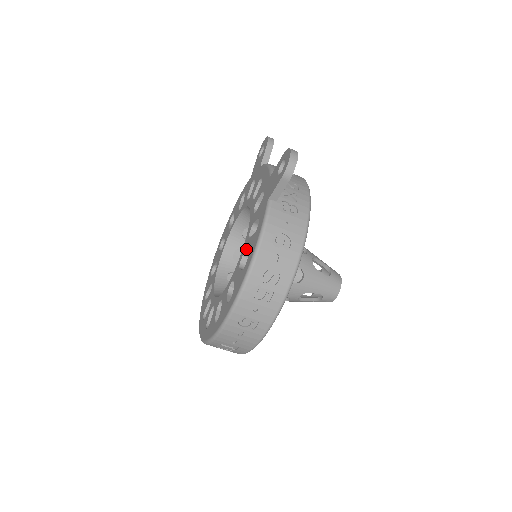
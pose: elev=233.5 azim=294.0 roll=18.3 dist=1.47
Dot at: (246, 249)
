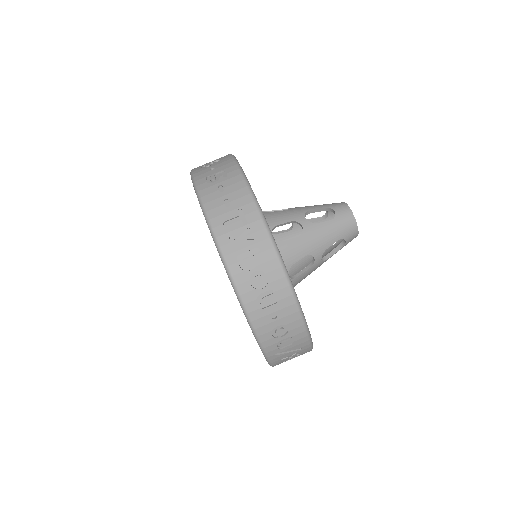
Dot at: occluded
